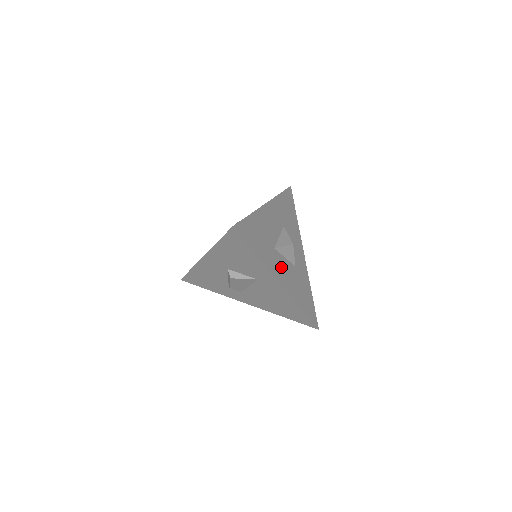
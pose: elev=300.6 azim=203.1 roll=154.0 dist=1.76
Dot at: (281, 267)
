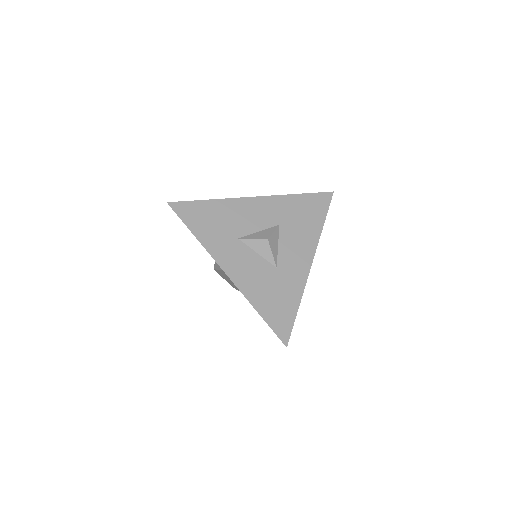
Dot at: (240, 259)
